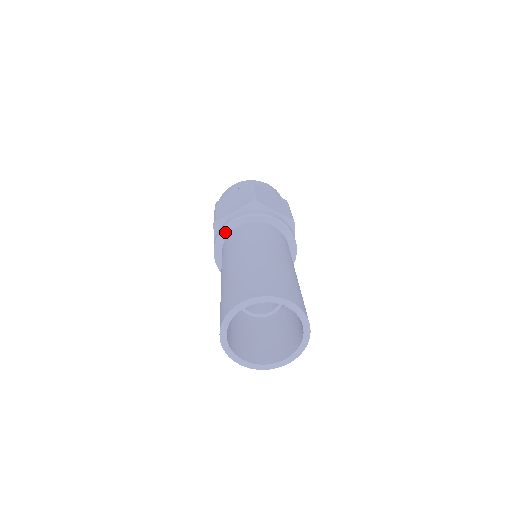
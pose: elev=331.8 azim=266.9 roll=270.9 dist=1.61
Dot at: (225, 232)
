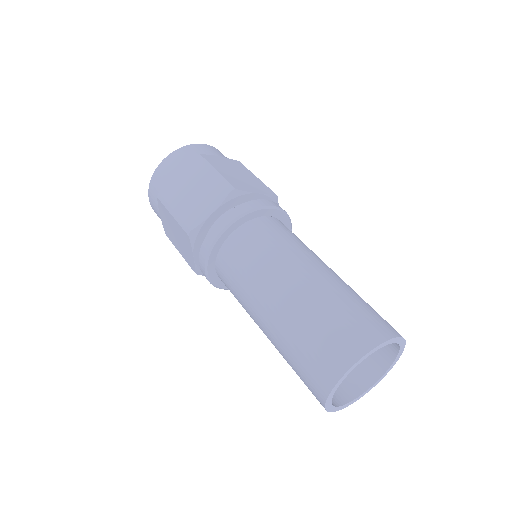
Dot at: (217, 245)
